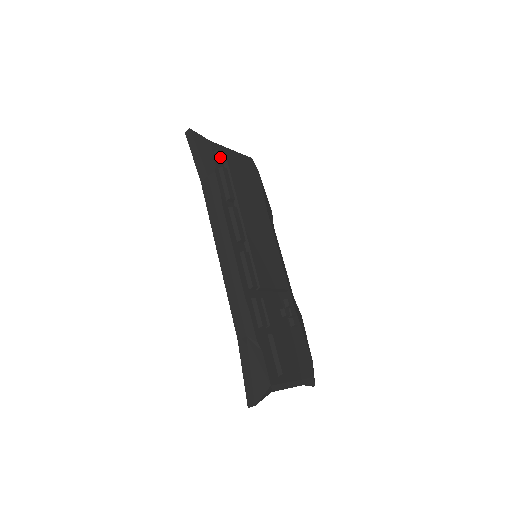
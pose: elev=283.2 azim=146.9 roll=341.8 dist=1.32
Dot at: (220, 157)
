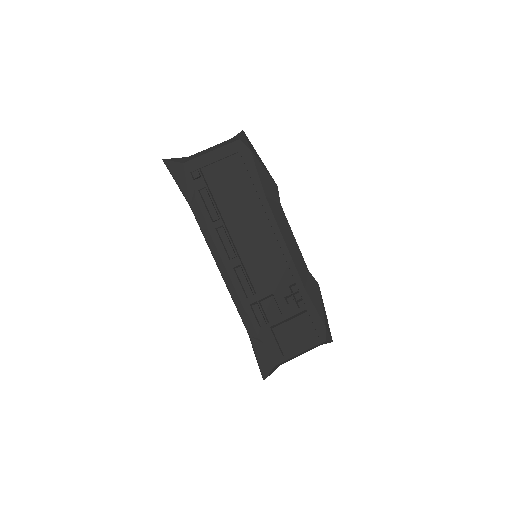
Dot at: (196, 178)
